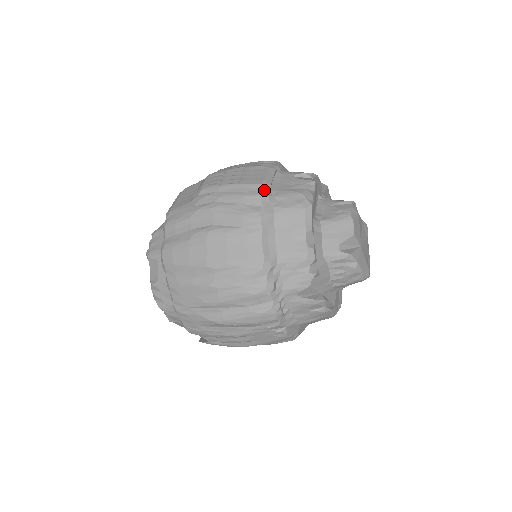
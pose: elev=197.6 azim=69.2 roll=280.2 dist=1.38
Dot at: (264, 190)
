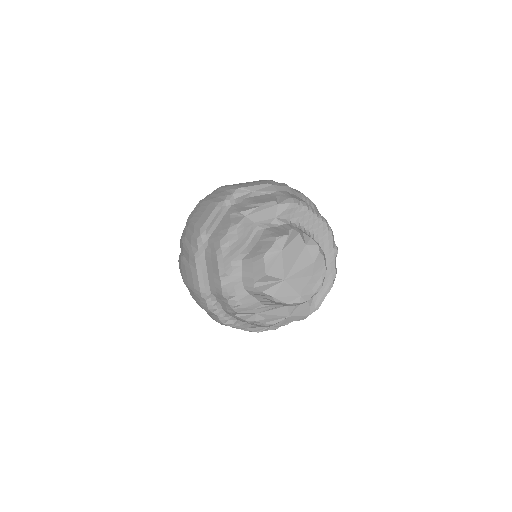
Dot at: (200, 235)
